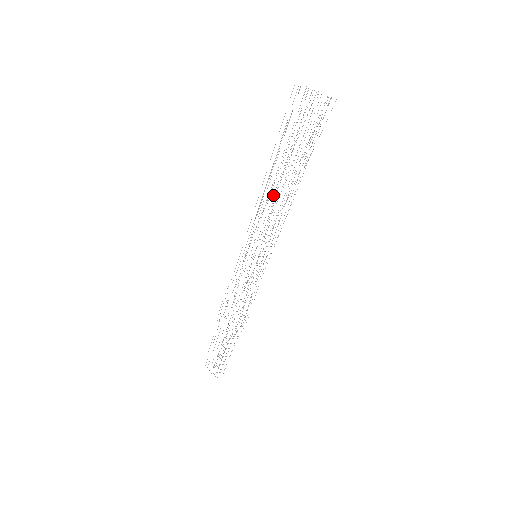
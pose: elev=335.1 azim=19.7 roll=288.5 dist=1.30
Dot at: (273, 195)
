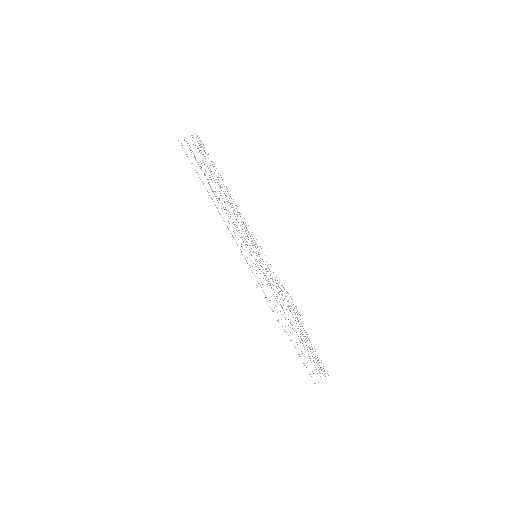
Dot at: occluded
